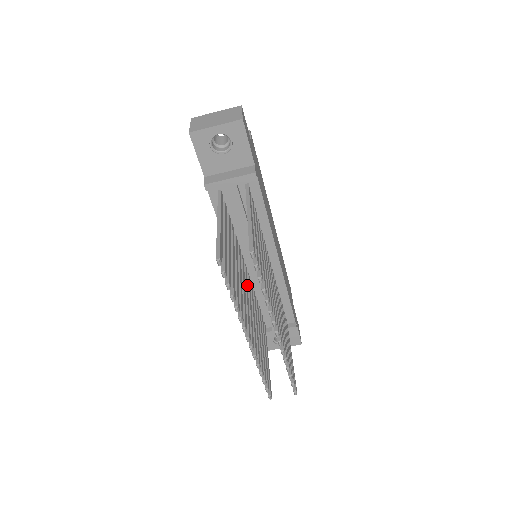
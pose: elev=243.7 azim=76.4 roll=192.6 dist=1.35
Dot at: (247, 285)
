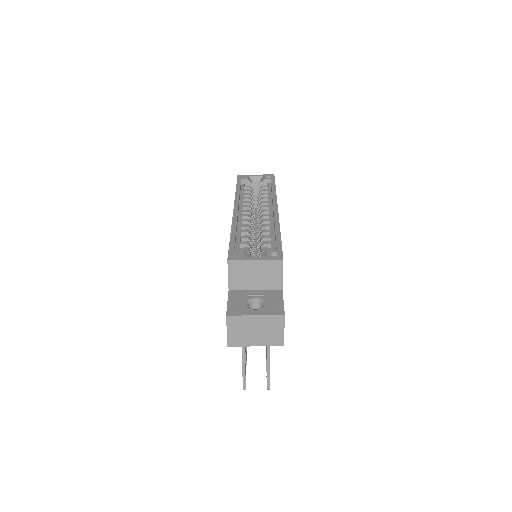
Dot at: occluded
